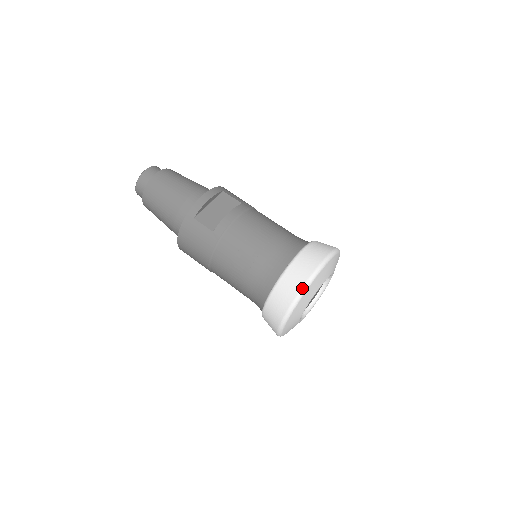
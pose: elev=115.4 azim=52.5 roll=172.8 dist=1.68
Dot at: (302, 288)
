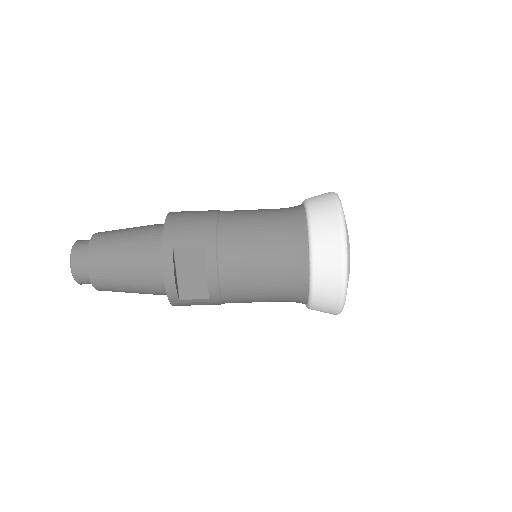
Dot at: (340, 304)
